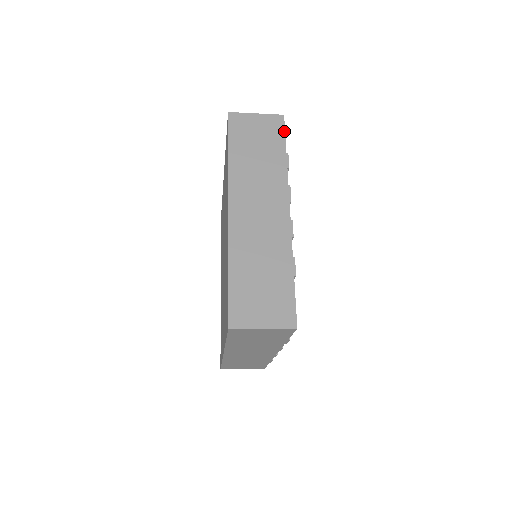
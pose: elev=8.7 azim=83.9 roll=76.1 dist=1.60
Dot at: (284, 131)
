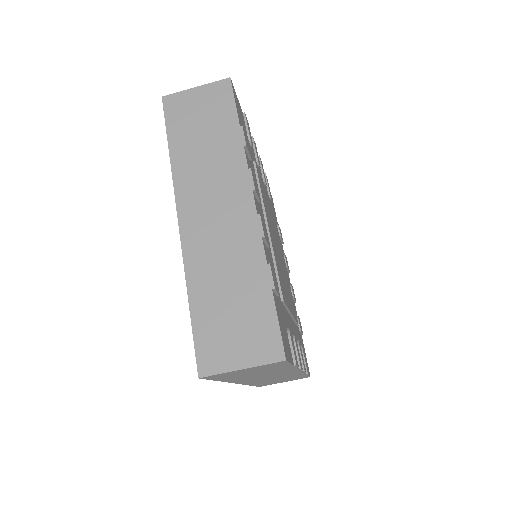
Dot at: occluded
